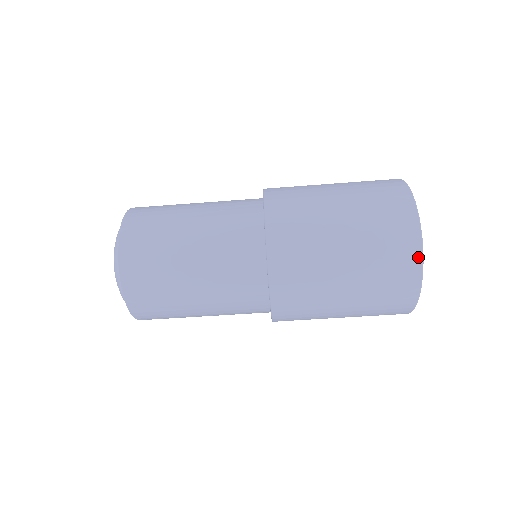
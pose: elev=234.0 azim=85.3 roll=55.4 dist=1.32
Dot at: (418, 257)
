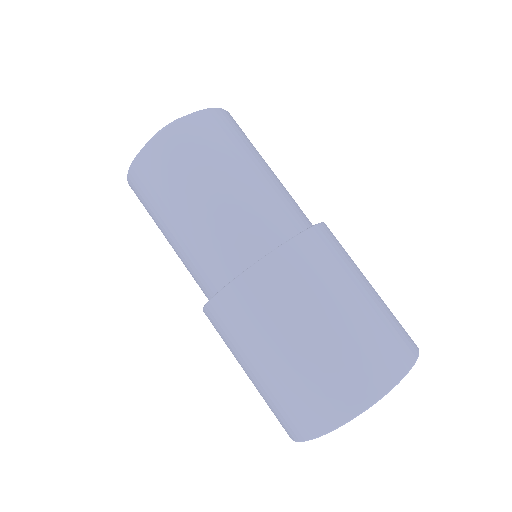
Dot at: (361, 406)
